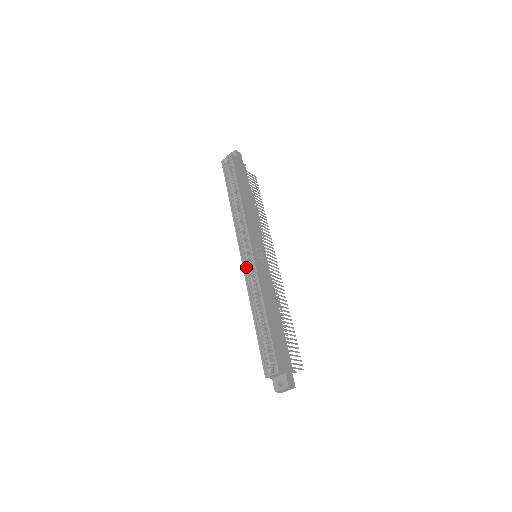
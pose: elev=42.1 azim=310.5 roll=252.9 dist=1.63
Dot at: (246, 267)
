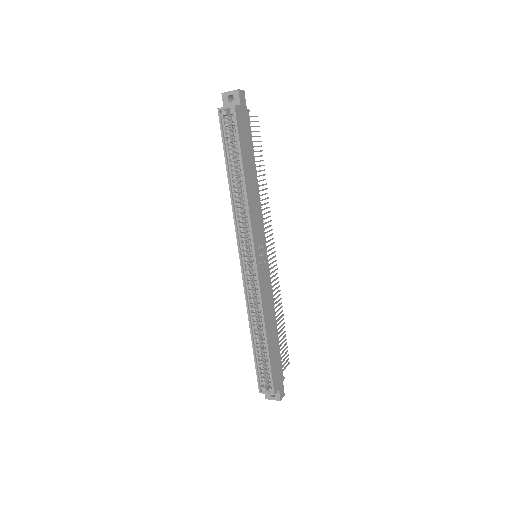
Dot at: (246, 277)
